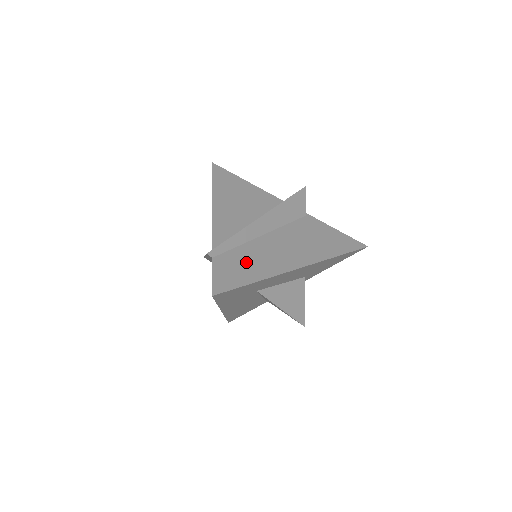
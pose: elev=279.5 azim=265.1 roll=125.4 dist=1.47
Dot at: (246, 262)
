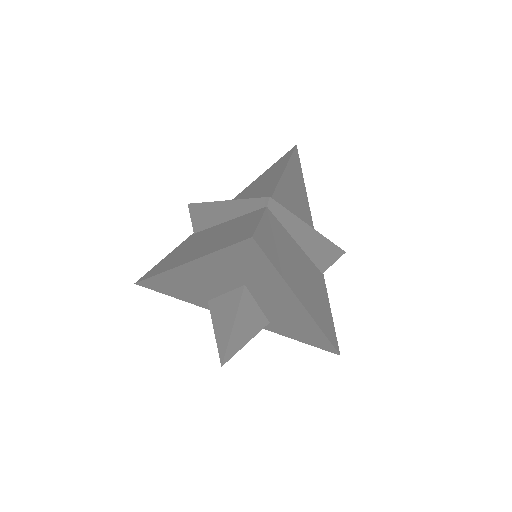
Dot at: (283, 248)
